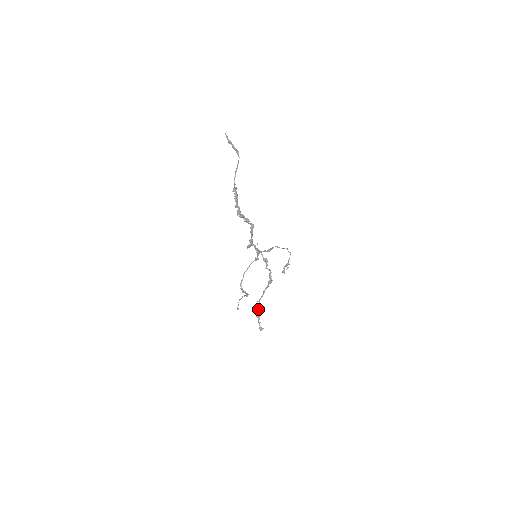
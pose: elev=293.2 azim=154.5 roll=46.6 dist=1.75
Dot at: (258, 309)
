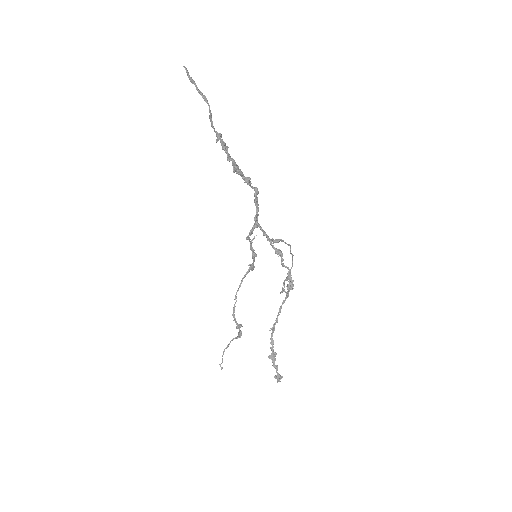
Dot at: (272, 344)
